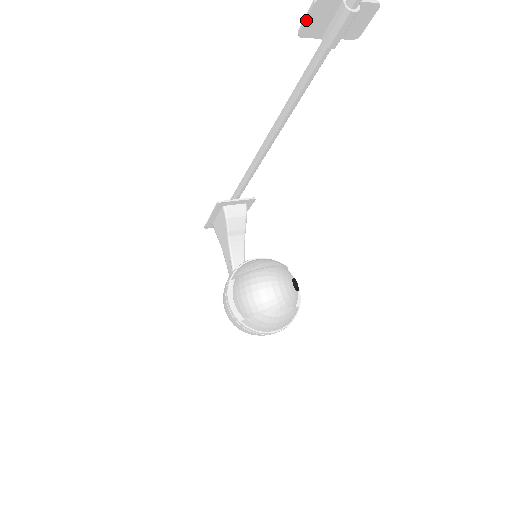
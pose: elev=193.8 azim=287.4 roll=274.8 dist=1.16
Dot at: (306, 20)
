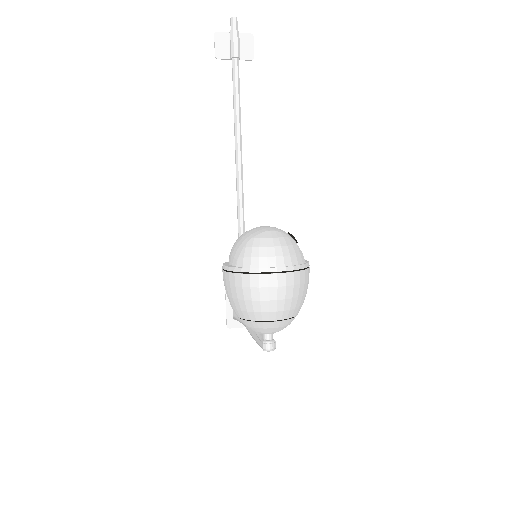
Dot at: (215, 46)
